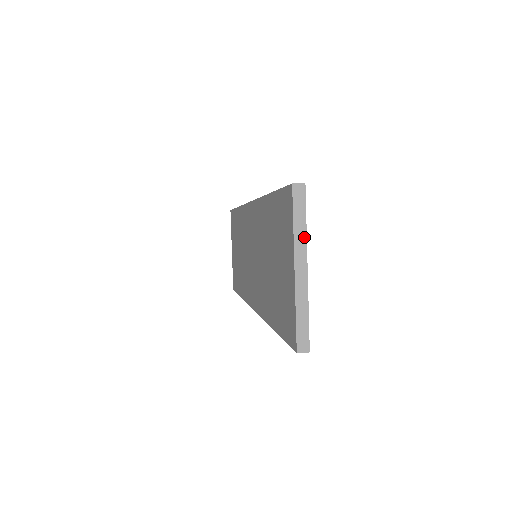
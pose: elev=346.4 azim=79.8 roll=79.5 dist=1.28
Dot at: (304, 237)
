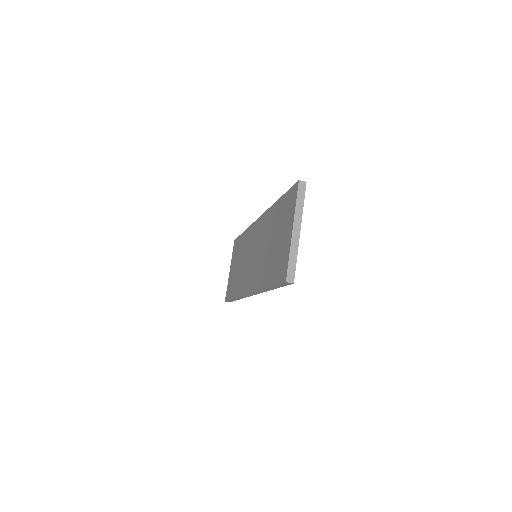
Dot at: (301, 212)
